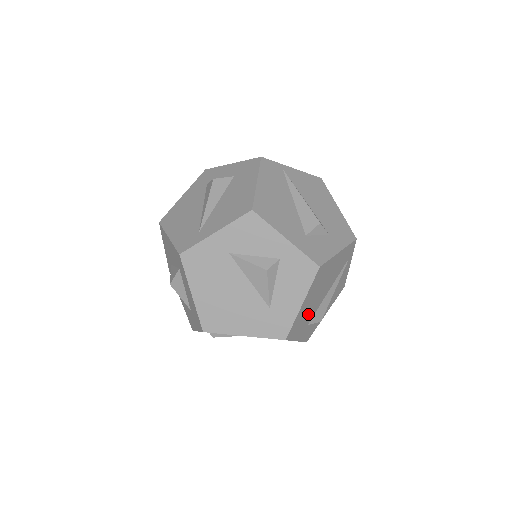
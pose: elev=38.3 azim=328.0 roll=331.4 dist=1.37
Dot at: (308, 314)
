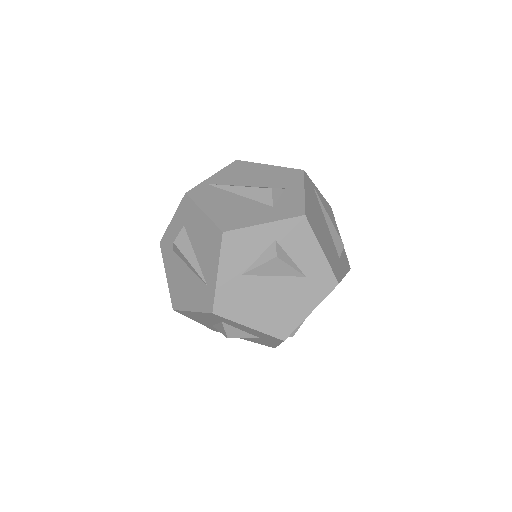
Dot at: (332, 251)
